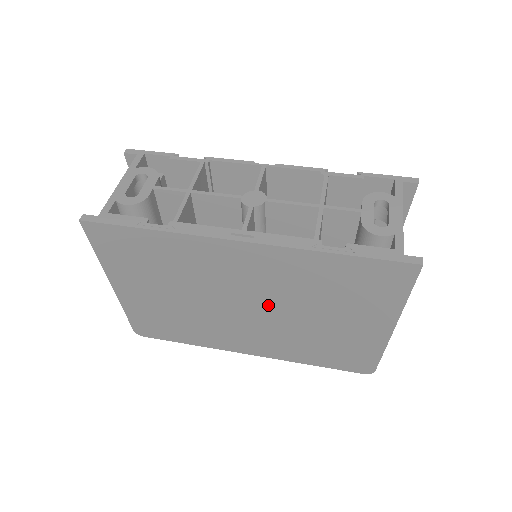
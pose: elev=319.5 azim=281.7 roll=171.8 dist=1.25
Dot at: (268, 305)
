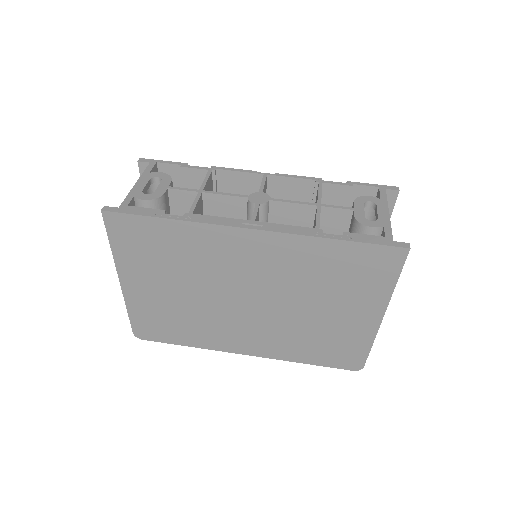
Dot at: (269, 297)
